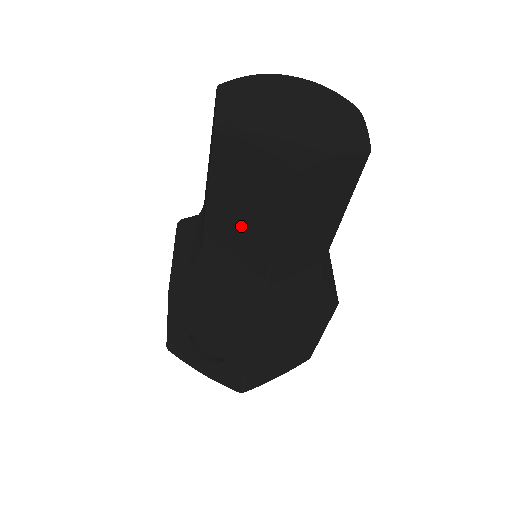
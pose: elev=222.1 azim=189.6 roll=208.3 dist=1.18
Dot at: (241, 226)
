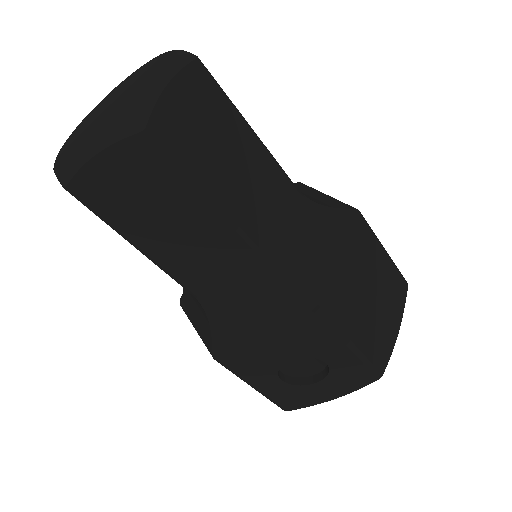
Dot at: (184, 237)
